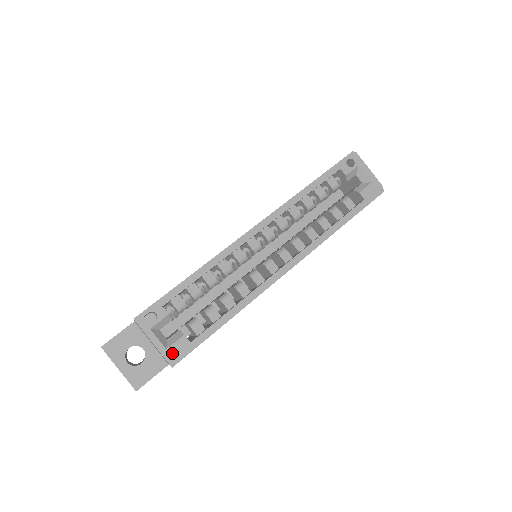
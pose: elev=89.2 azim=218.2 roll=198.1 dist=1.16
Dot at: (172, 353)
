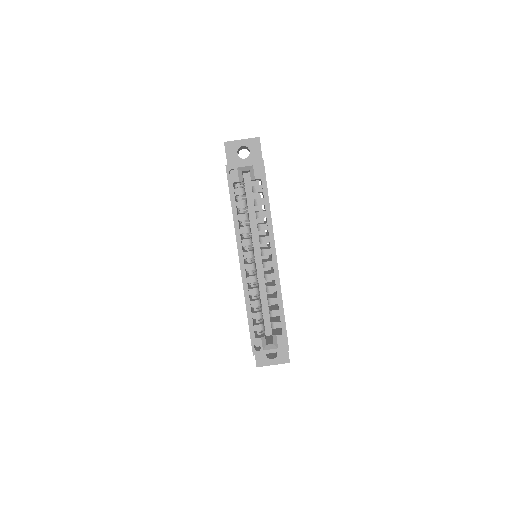
Dot at: (282, 347)
